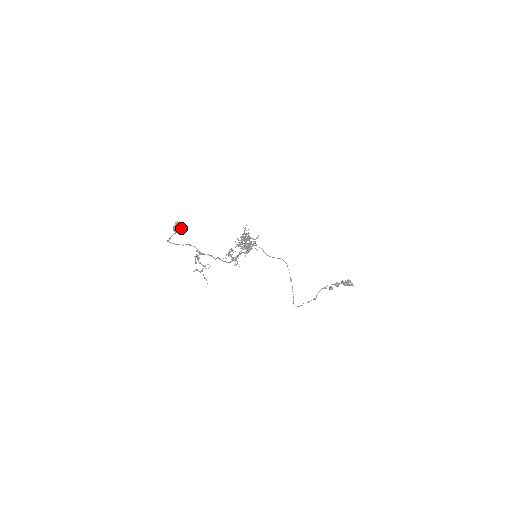
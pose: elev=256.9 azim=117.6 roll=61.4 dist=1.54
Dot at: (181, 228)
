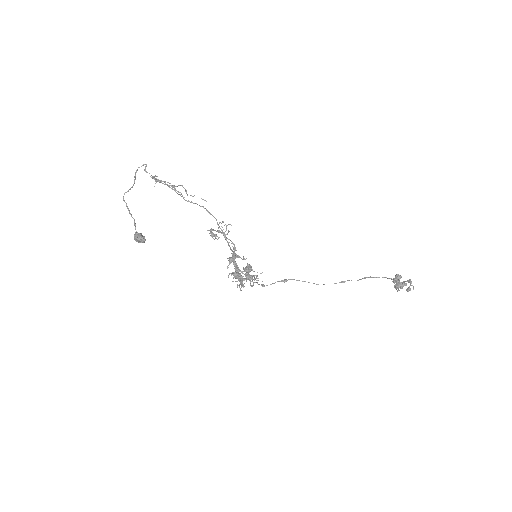
Dot at: (143, 237)
